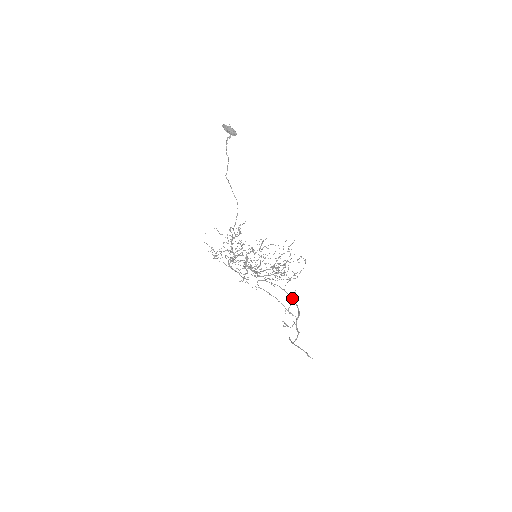
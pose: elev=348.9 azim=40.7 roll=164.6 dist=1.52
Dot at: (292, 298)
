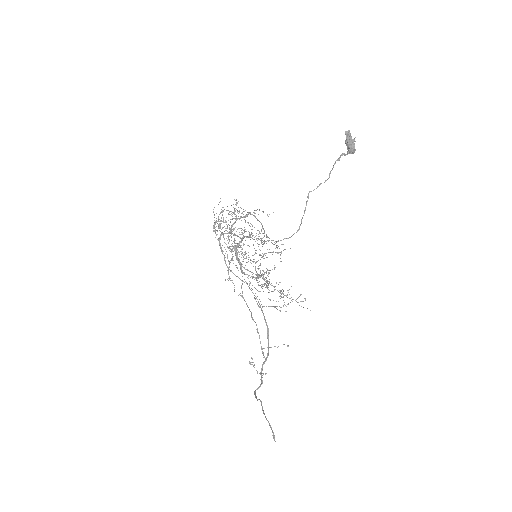
Dot at: (267, 327)
